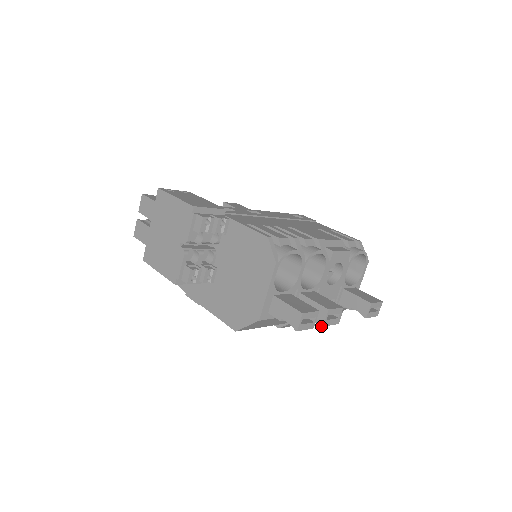
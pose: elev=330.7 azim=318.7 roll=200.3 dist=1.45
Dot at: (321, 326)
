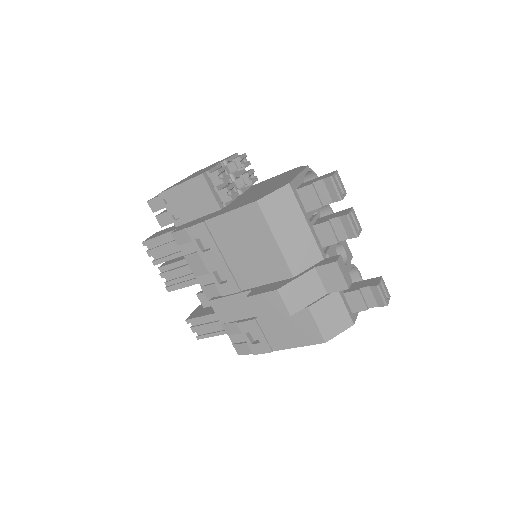
Dot at: (335, 261)
